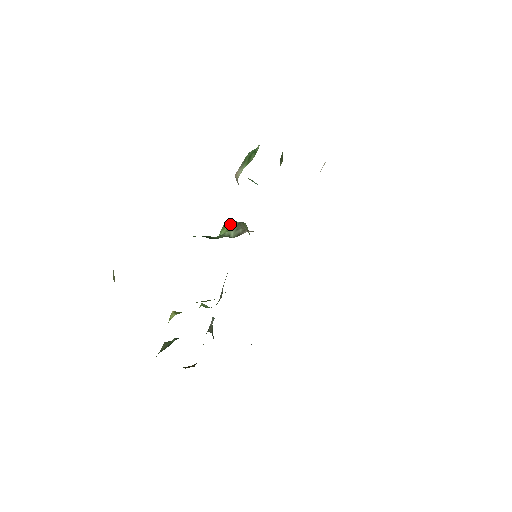
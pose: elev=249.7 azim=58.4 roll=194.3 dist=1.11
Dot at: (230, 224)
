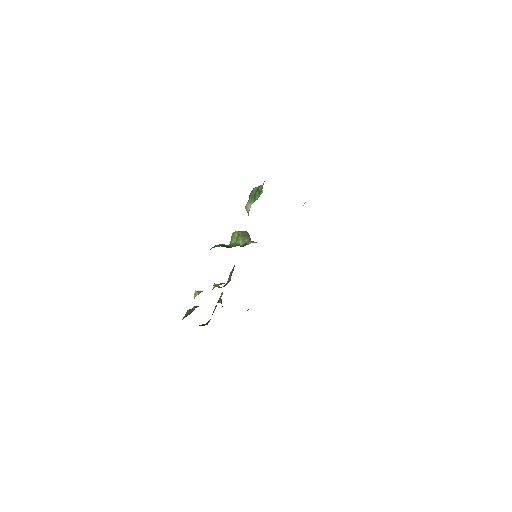
Dot at: (238, 234)
